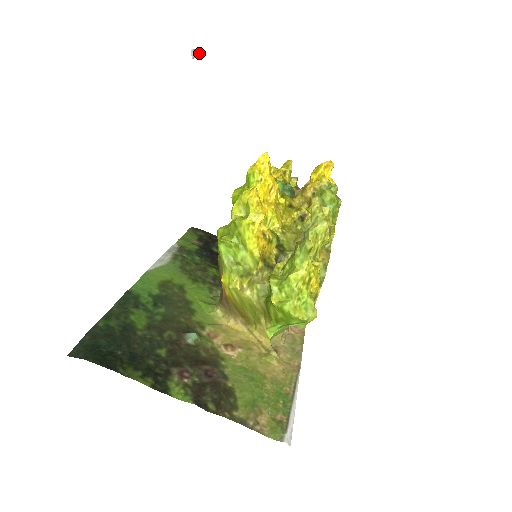
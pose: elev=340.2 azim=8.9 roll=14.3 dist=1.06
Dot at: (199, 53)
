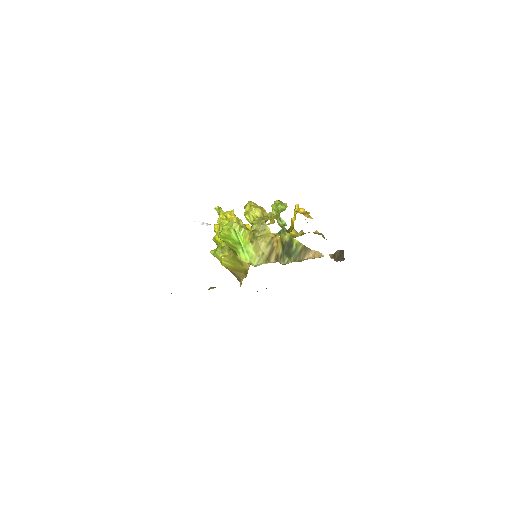
Dot at: (202, 222)
